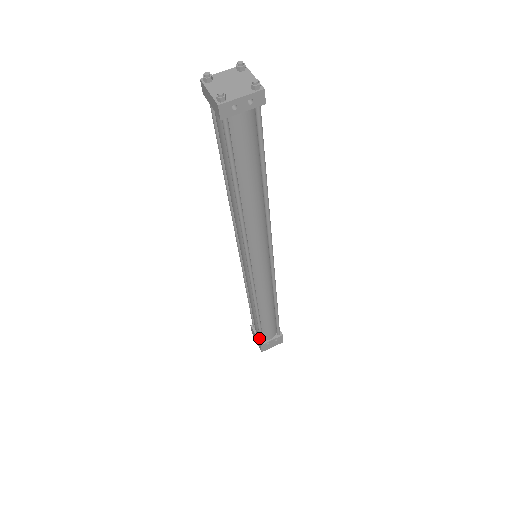
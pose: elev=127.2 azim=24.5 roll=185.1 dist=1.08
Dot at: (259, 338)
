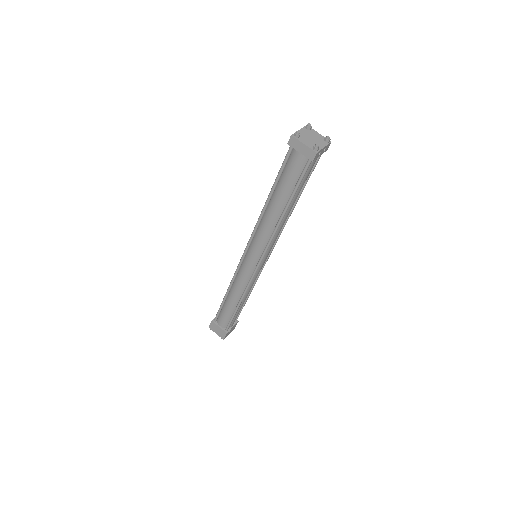
Dot at: (223, 328)
